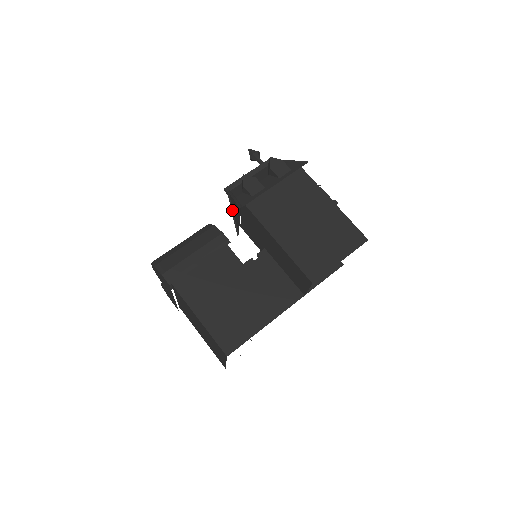
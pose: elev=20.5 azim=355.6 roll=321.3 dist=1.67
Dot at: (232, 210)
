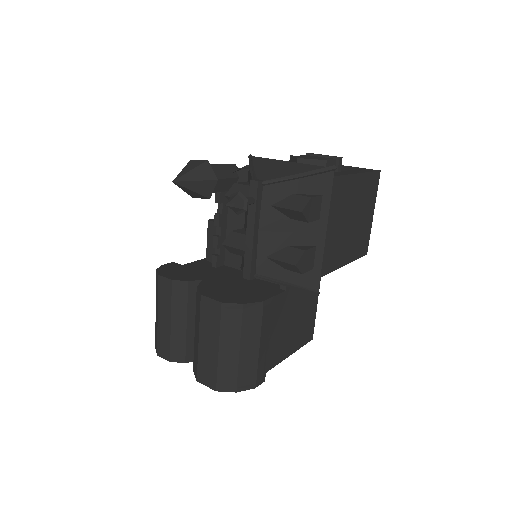
Dot at: occluded
